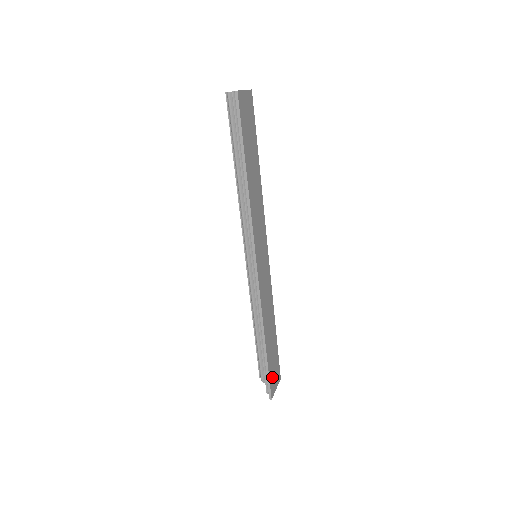
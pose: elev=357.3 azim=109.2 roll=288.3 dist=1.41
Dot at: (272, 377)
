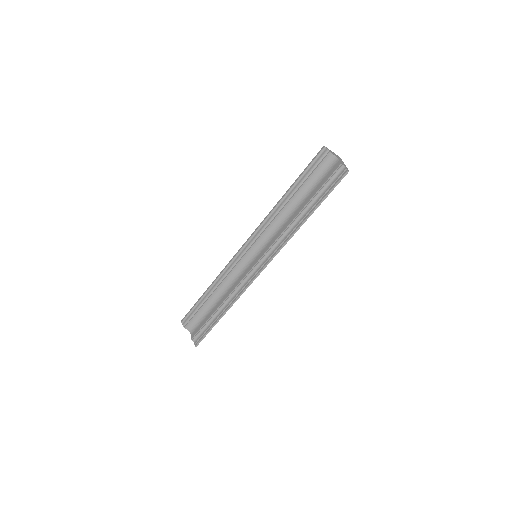
Dot at: occluded
